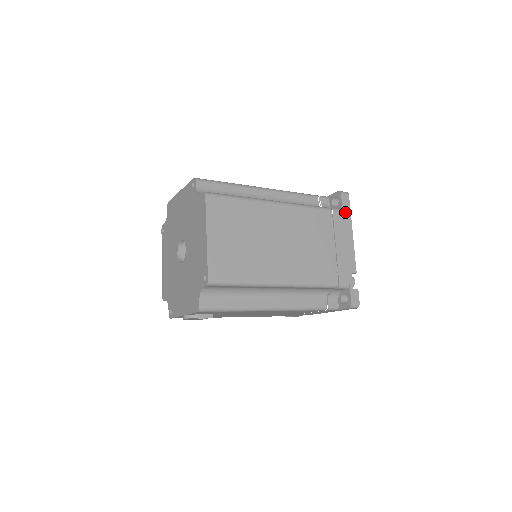
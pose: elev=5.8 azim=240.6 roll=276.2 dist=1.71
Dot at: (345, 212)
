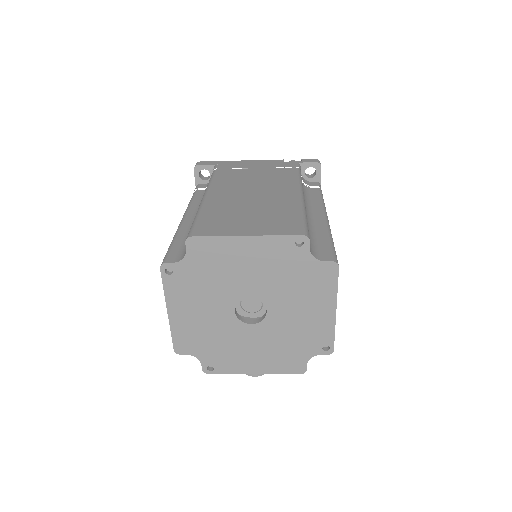
Dot at: occluded
